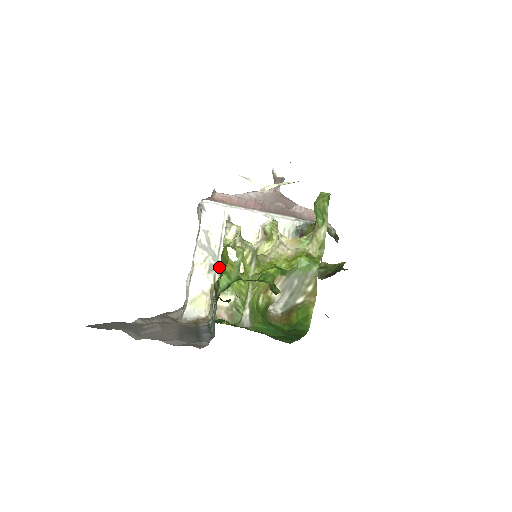
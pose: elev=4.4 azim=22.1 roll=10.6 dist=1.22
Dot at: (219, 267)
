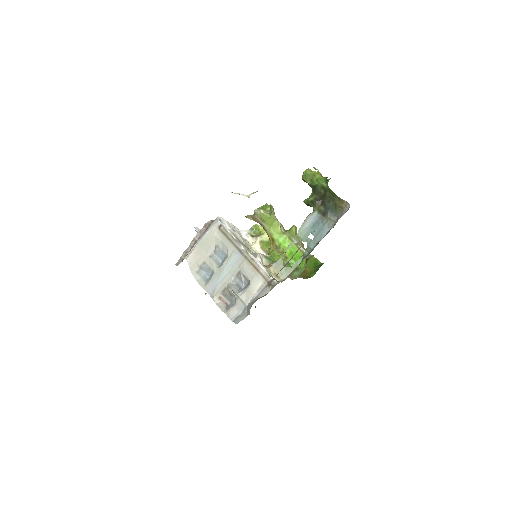
Dot at: (257, 253)
